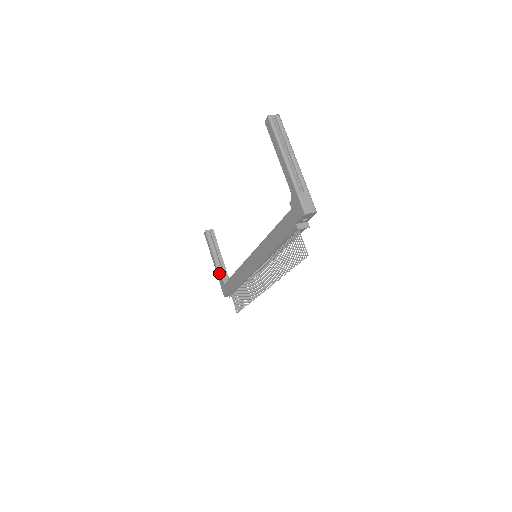
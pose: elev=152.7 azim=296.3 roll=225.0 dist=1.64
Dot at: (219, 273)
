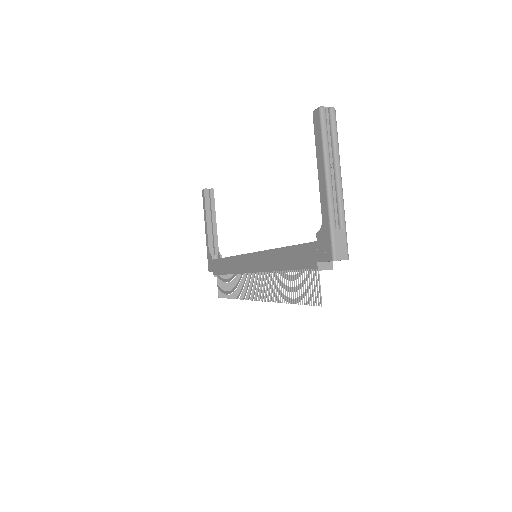
Dot at: (209, 244)
